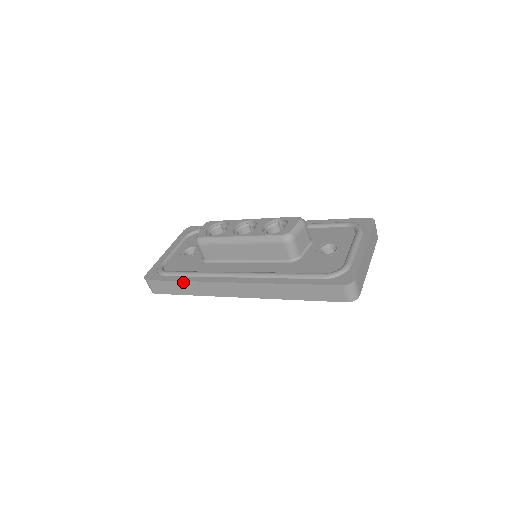
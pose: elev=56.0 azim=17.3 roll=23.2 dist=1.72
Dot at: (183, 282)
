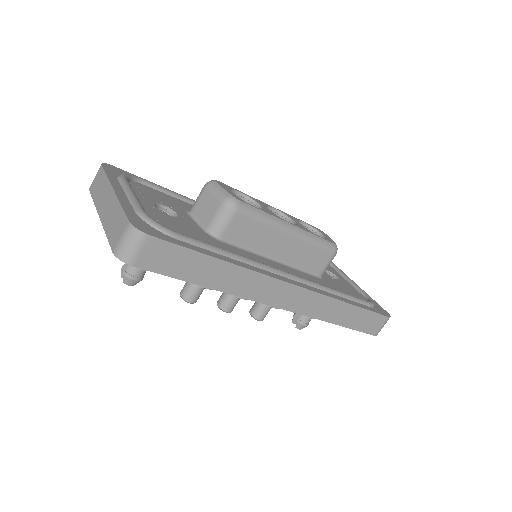
Dot at: (222, 262)
